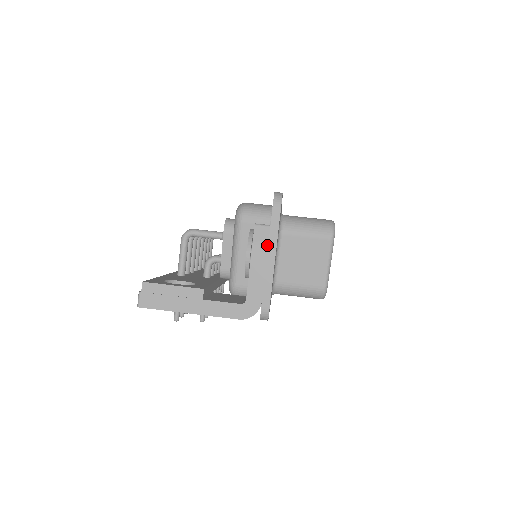
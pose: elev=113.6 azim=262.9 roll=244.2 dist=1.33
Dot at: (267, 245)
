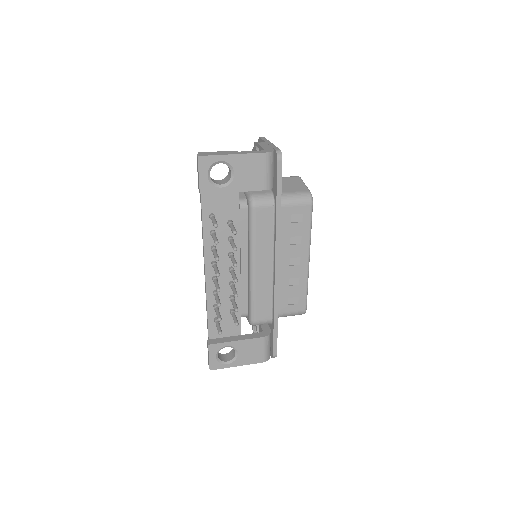
Dot at: (265, 142)
